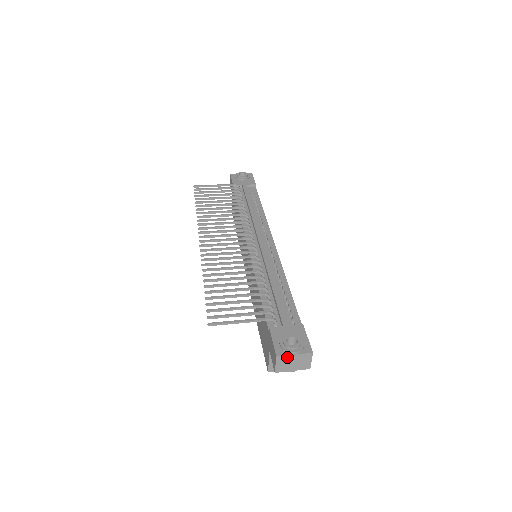
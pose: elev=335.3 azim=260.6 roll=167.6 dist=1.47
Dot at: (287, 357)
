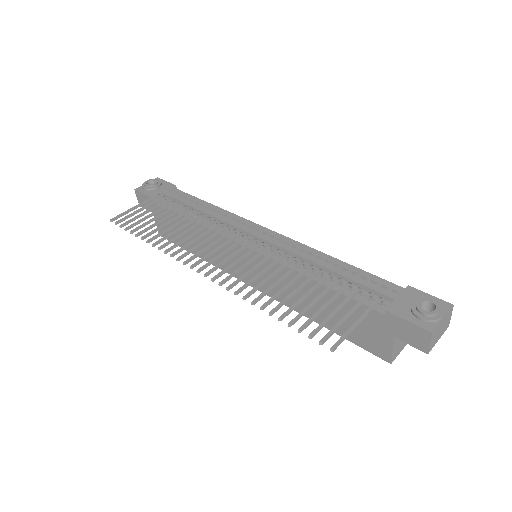
Dot at: (438, 326)
